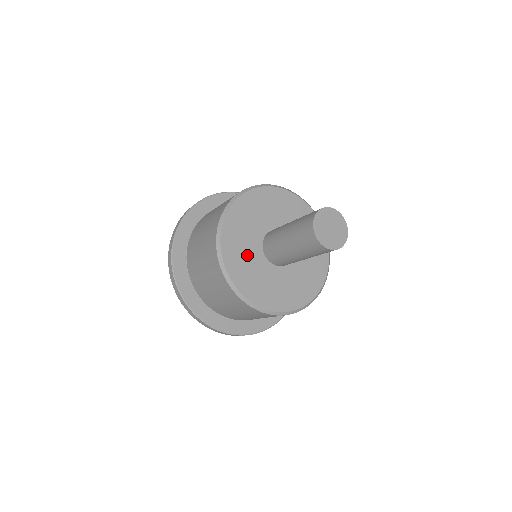
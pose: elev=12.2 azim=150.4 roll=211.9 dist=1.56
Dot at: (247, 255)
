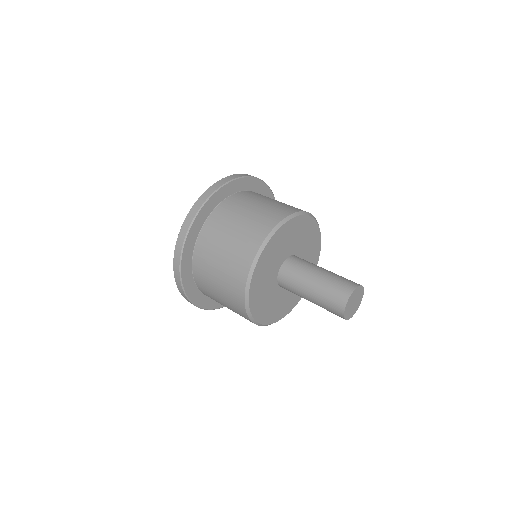
Dot at: (267, 295)
